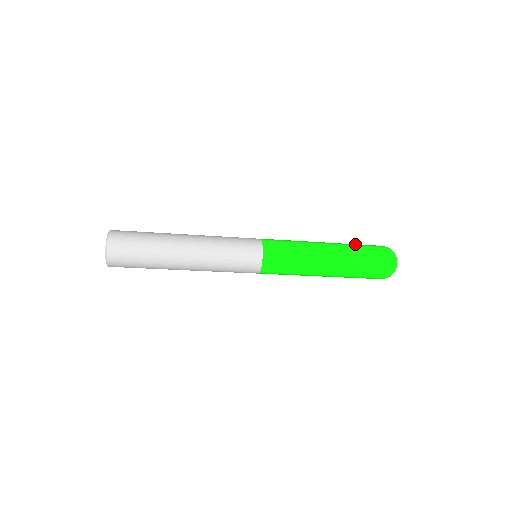
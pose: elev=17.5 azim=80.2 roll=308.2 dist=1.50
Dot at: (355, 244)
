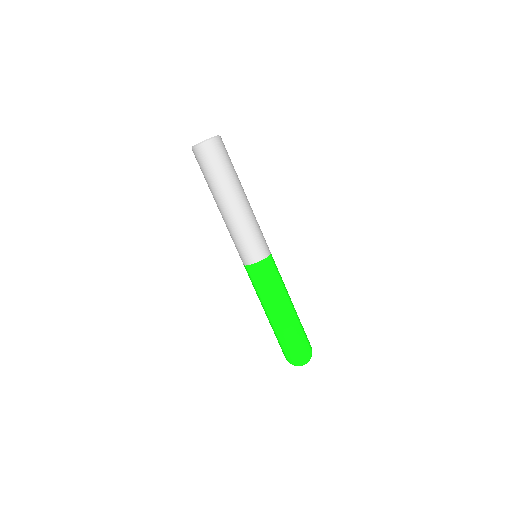
Dot at: occluded
